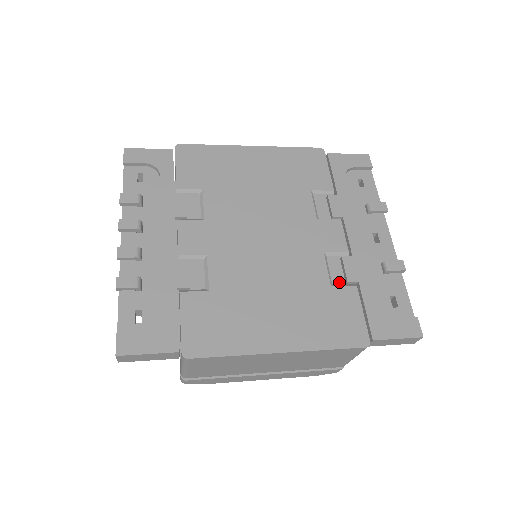
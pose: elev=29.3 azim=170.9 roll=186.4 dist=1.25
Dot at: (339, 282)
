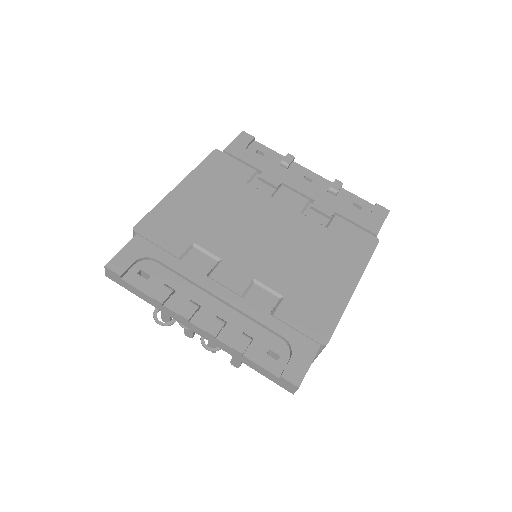
Dot at: (326, 222)
